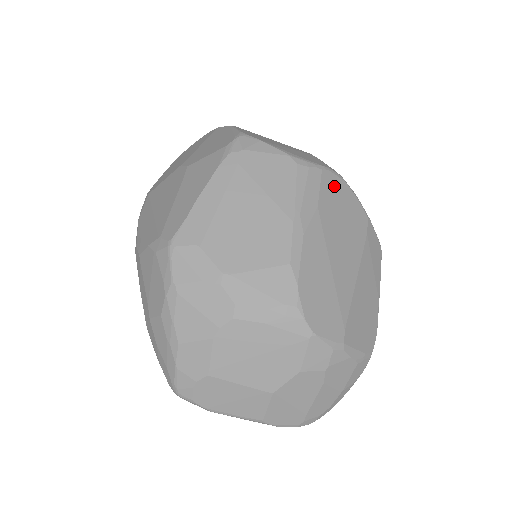
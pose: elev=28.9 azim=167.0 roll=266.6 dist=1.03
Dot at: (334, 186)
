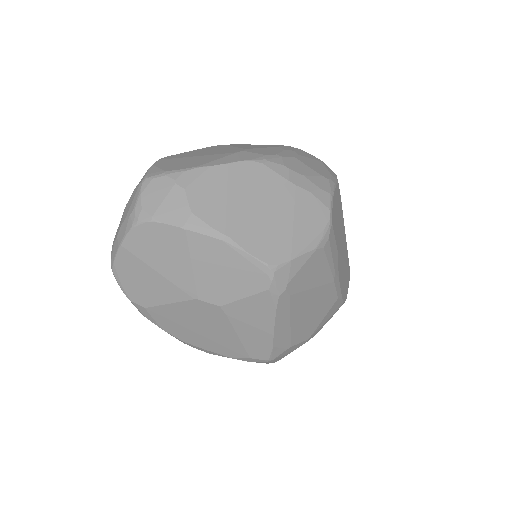
Dot at: (334, 215)
